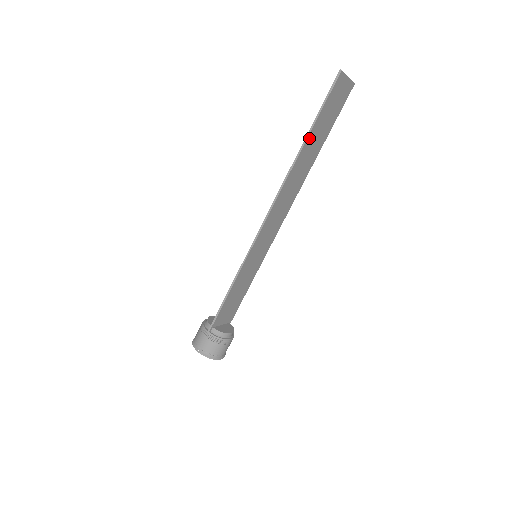
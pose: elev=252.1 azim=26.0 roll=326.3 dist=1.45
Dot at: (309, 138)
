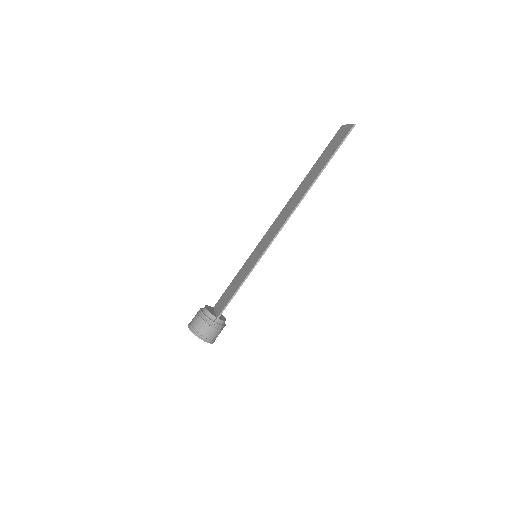
Dot at: (322, 170)
